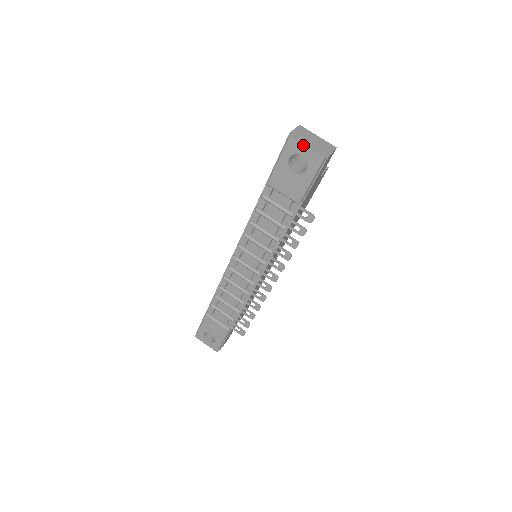
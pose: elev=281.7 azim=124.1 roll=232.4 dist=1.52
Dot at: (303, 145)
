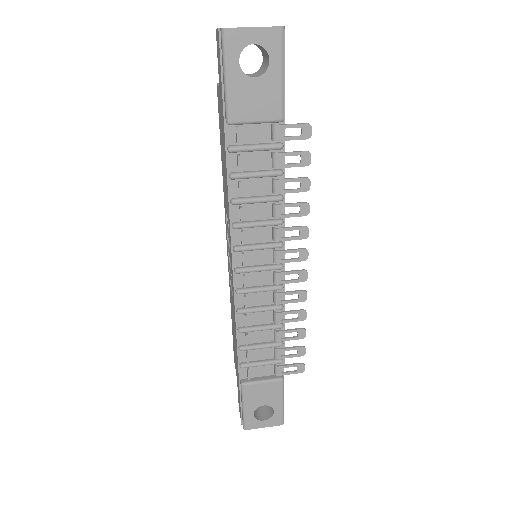
Dot at: (247, 27)
